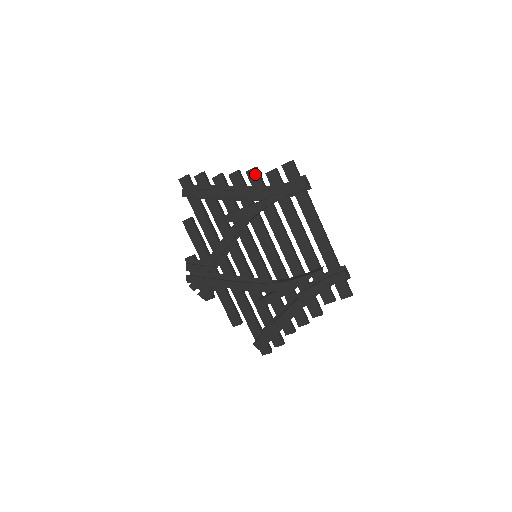
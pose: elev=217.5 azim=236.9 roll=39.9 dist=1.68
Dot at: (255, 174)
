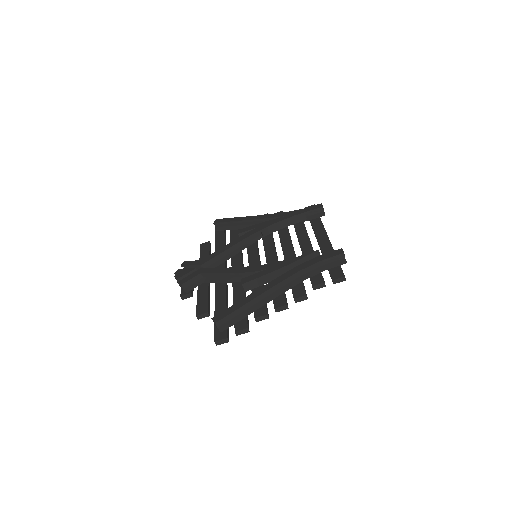
Dot at: occluded
